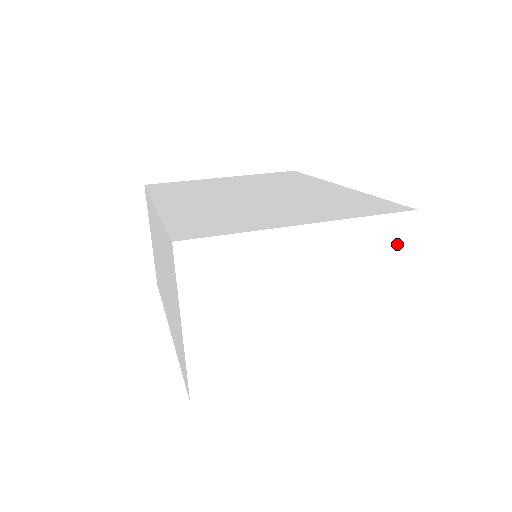
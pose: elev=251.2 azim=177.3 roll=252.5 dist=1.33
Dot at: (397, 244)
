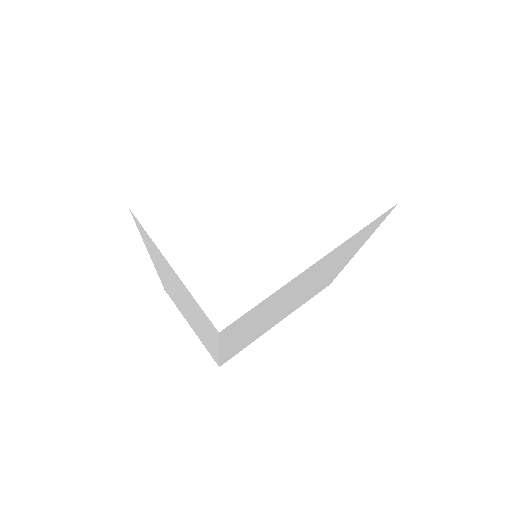
Dot at: (310, 130)
